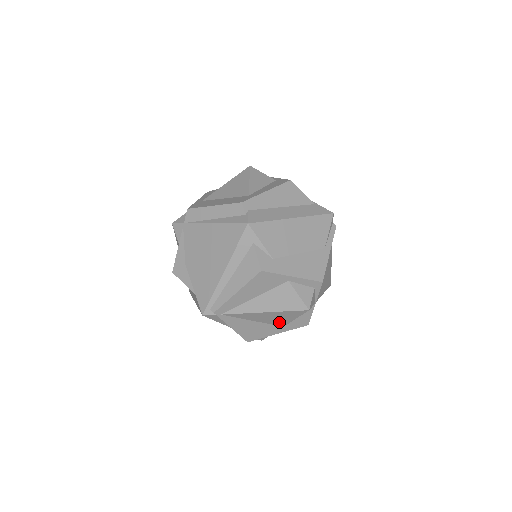
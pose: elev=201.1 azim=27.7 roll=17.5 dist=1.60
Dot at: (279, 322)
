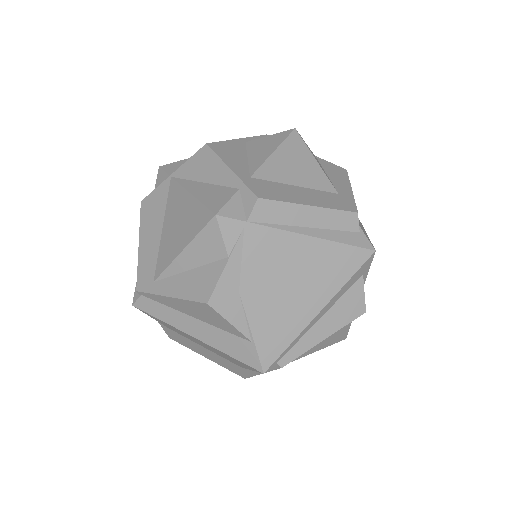
Dot at: occluded
